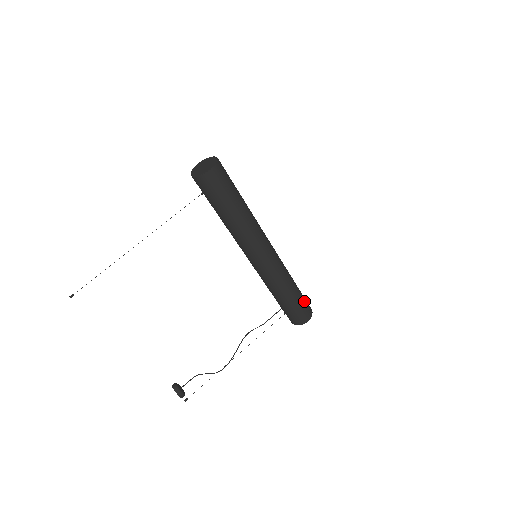
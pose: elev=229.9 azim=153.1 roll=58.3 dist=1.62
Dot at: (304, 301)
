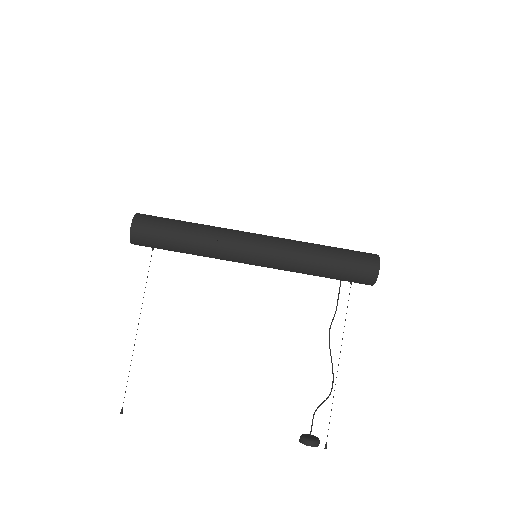
Dot at: (353, 254)
